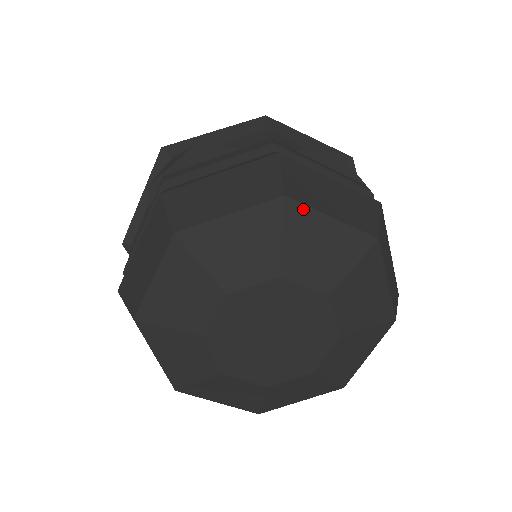
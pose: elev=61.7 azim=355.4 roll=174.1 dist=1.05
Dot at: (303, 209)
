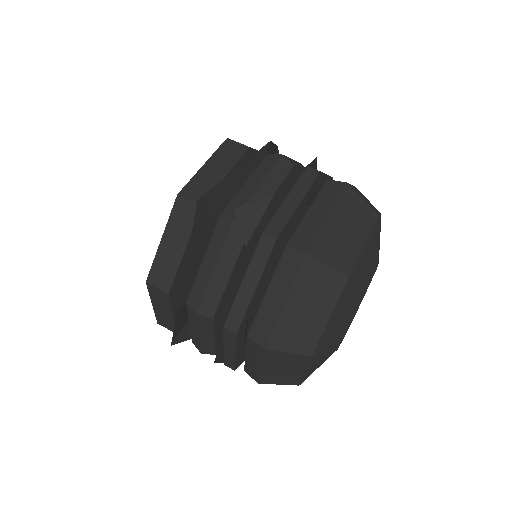
Dot at: occluded
